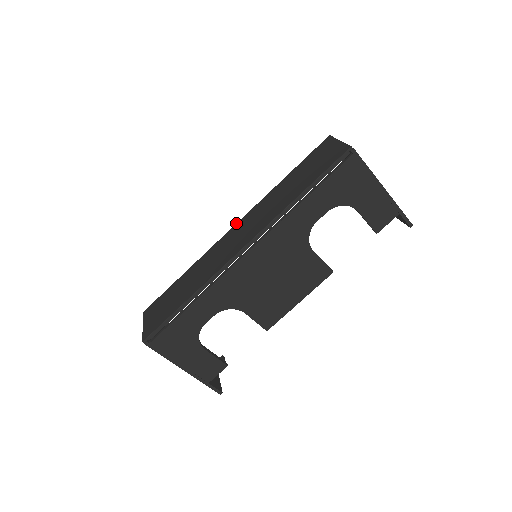
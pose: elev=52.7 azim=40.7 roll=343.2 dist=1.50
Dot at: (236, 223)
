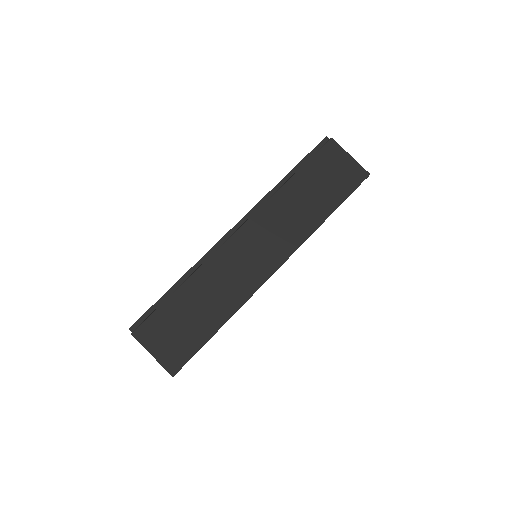
Dot at: (242, 225)
